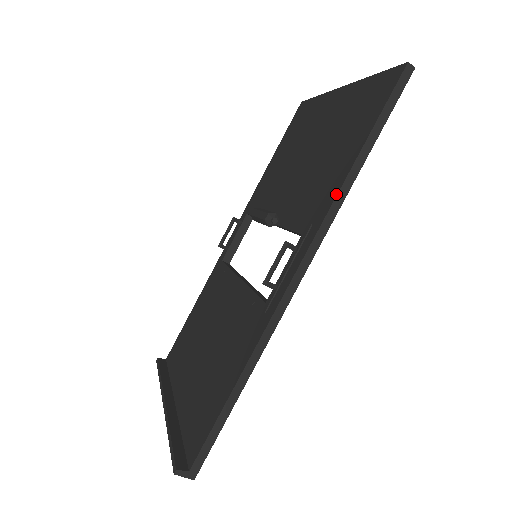
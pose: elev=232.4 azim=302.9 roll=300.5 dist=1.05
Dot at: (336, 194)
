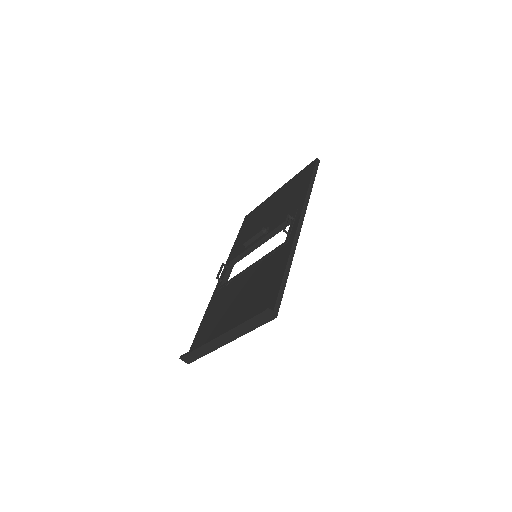
Dot at: (306, 195)
